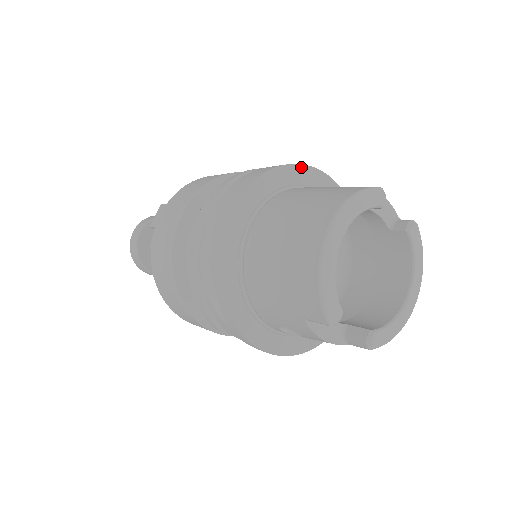
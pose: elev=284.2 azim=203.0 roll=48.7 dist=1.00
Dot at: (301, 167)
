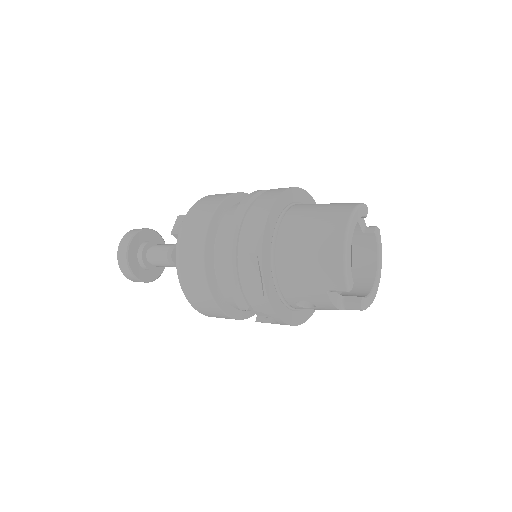
Dot at: (299, 190)
